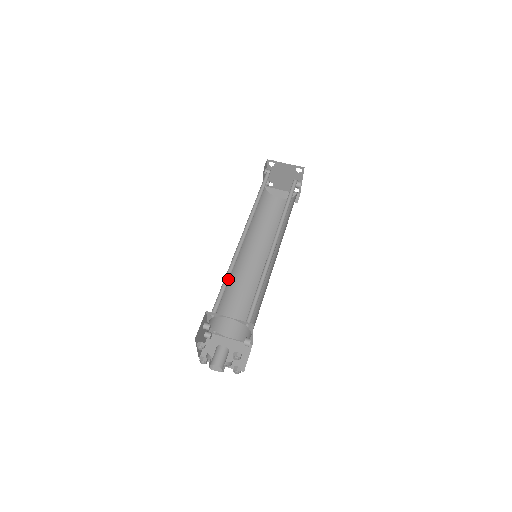
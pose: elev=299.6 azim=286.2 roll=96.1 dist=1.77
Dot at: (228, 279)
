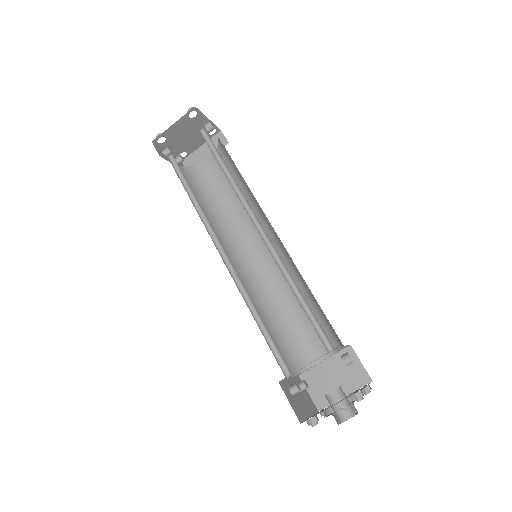
Dot at: (260, 319)
